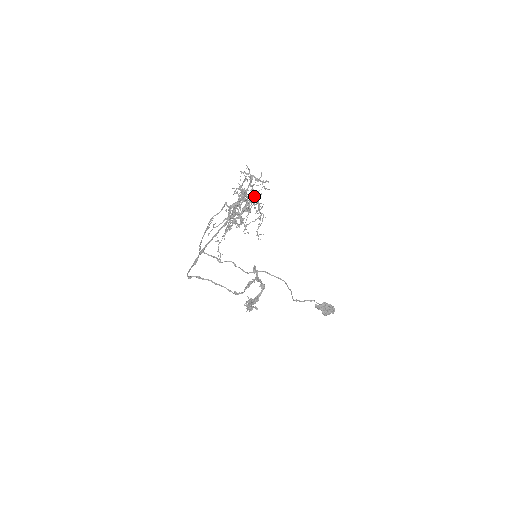
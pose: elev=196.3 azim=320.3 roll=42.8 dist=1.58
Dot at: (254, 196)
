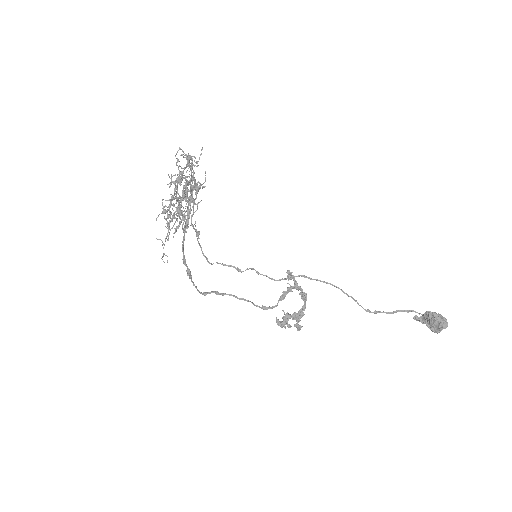
Dot at: (179, 179)
